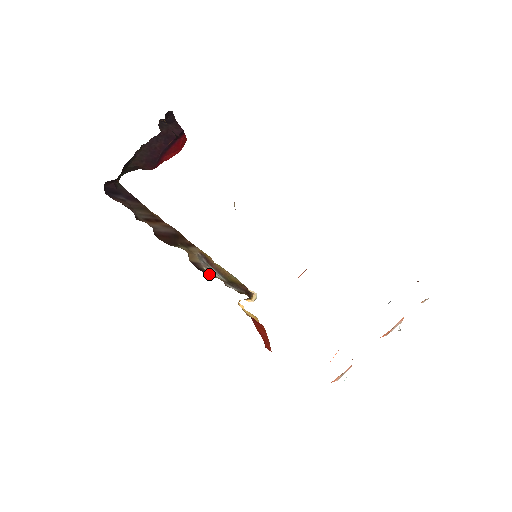
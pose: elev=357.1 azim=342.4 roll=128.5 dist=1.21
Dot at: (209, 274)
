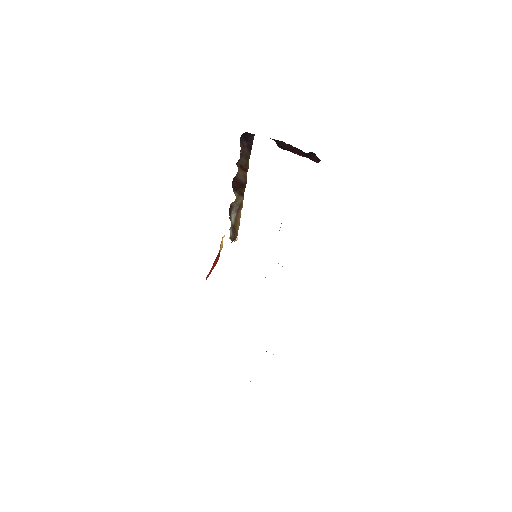
Dot at: (230, 217)
